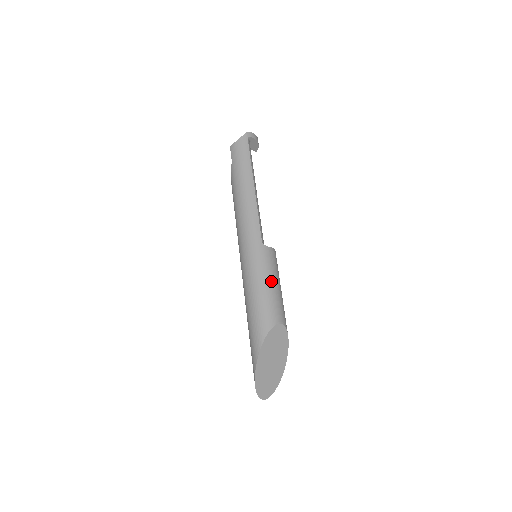
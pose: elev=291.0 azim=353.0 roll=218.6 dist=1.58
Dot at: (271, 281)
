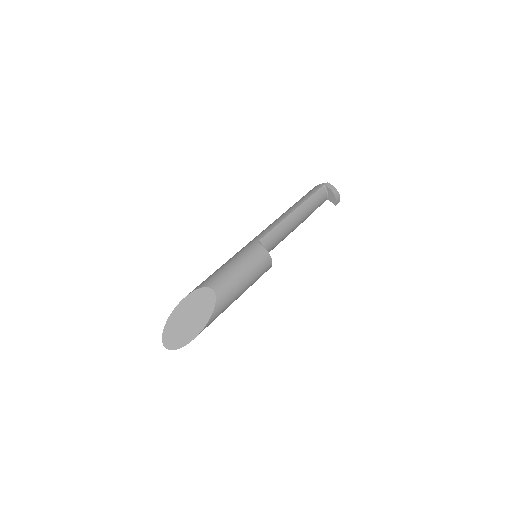
Dot at: (237, 263)
